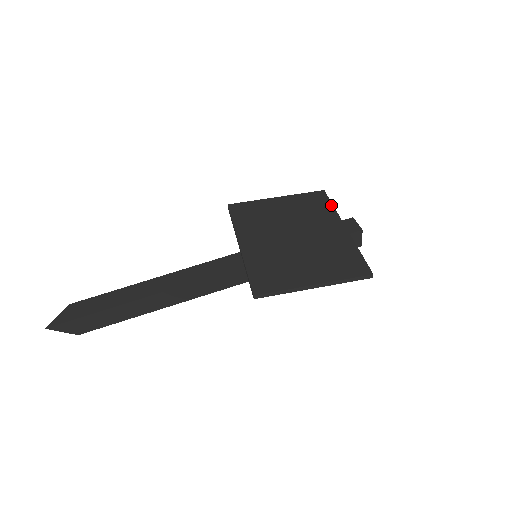
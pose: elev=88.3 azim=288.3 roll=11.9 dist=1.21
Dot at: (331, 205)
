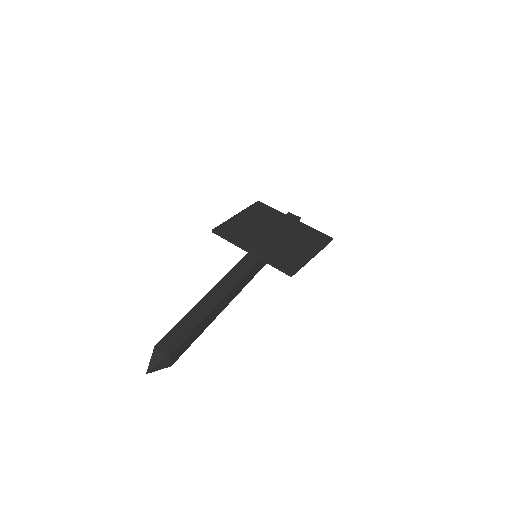
Dot at: (272, 208)
